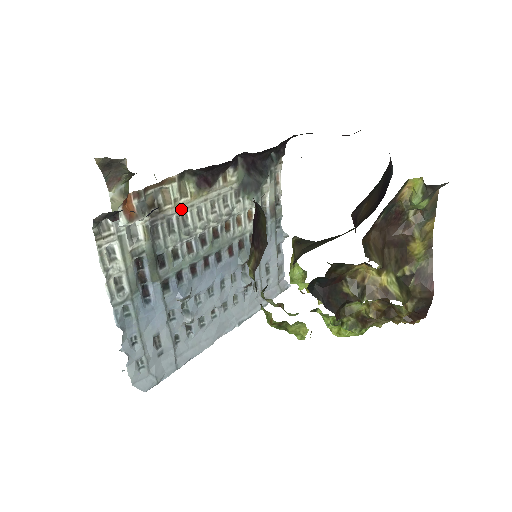
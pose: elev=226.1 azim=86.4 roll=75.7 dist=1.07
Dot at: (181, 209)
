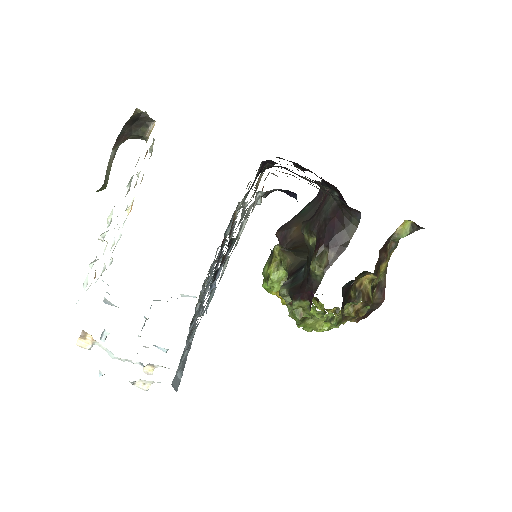
Dot at: occluded
